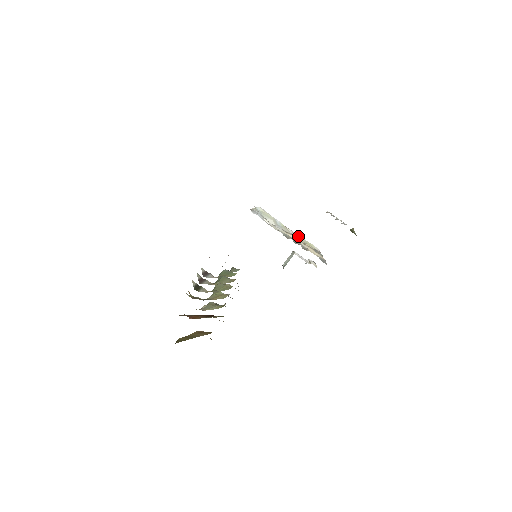
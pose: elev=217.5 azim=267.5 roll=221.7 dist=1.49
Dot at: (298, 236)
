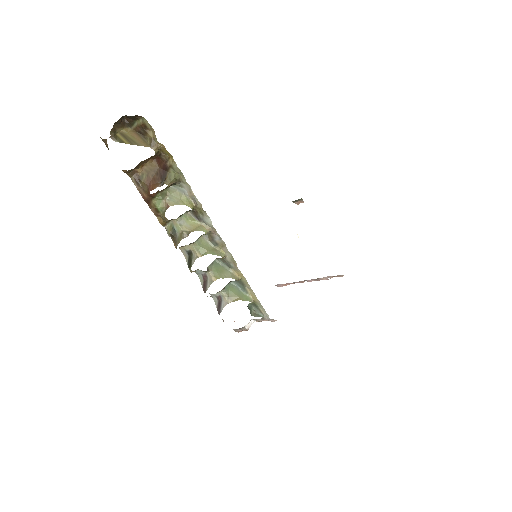
Dot at: occluded
